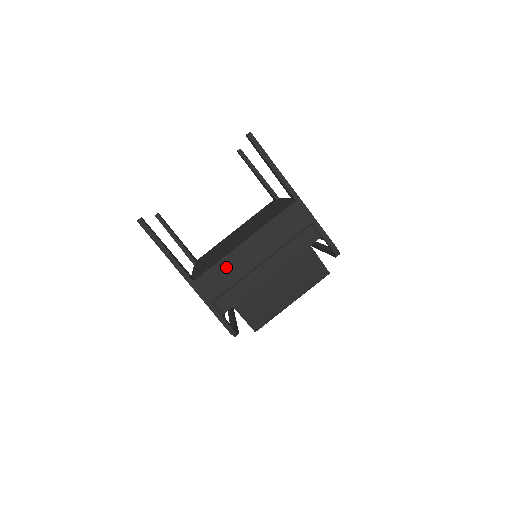
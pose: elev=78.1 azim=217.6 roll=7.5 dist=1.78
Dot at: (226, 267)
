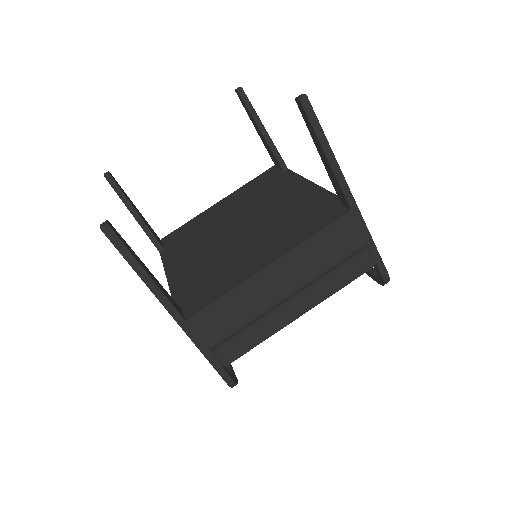
Dot at: (237, 301)
